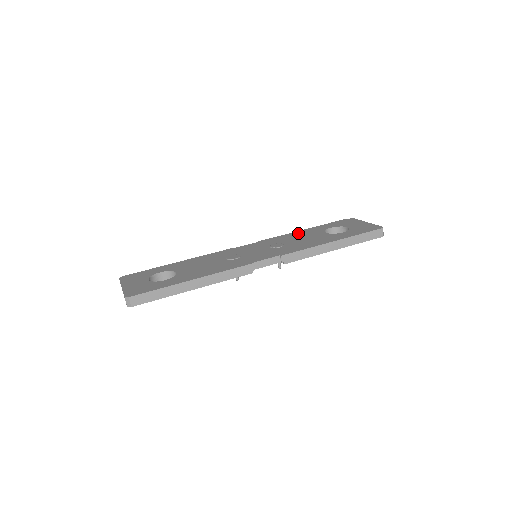
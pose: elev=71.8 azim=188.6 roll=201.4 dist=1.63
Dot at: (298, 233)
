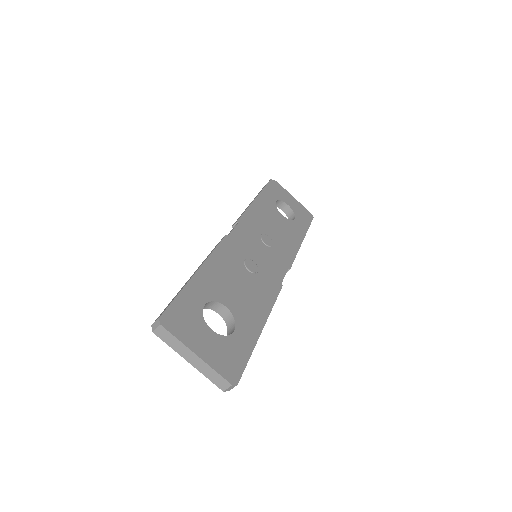
Dot at: (260, 208)
